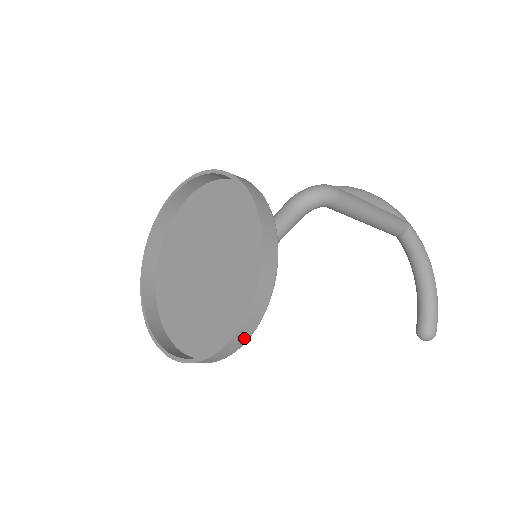
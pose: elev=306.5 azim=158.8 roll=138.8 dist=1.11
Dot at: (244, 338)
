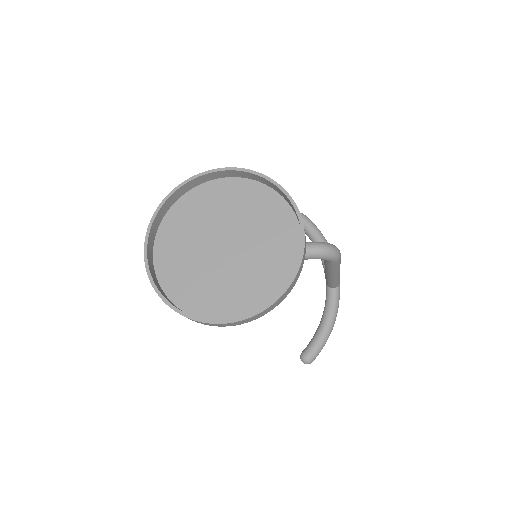
Dot at: (237, 324)
